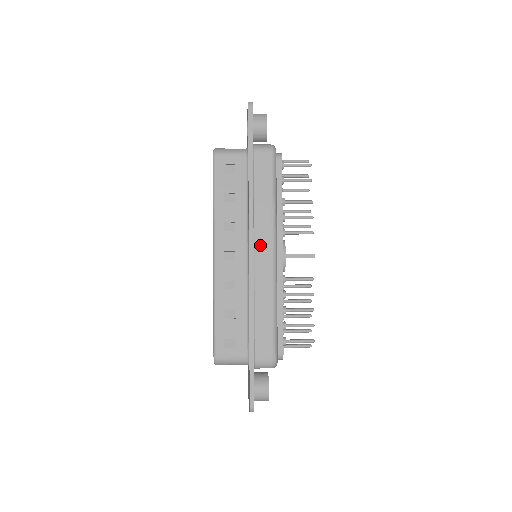
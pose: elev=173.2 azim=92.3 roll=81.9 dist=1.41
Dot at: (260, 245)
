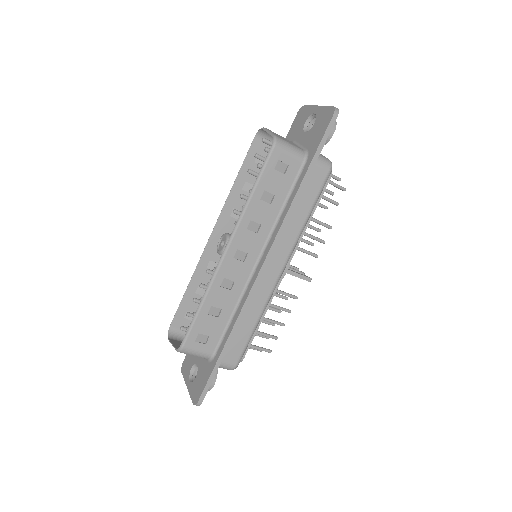
Dot at: (275, 258)
